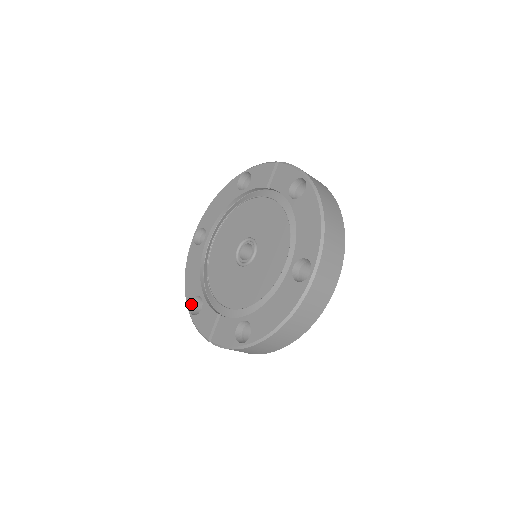
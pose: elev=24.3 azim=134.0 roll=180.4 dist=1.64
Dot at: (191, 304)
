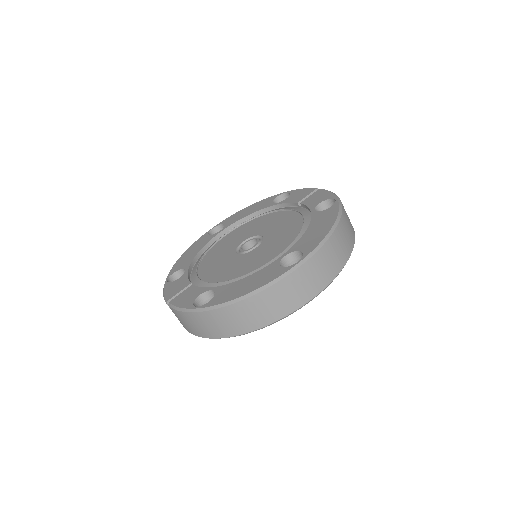
Dot at: (172, 274)
